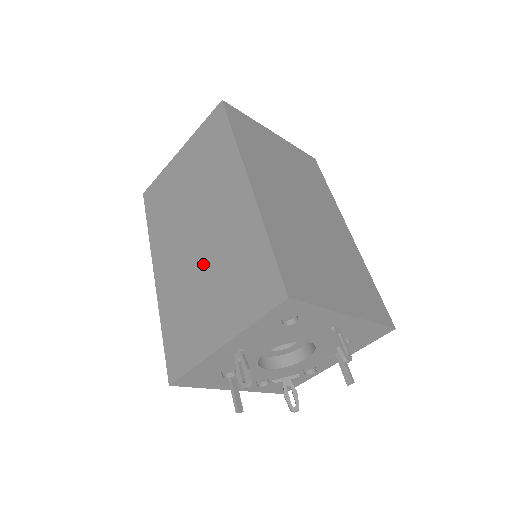
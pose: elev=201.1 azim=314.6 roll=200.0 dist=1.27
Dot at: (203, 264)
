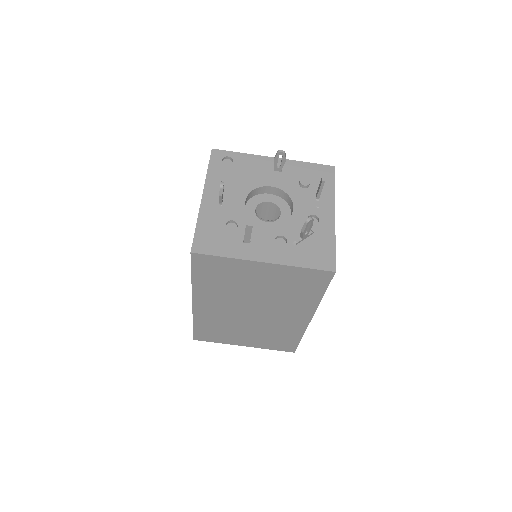
Dot at: occluded
